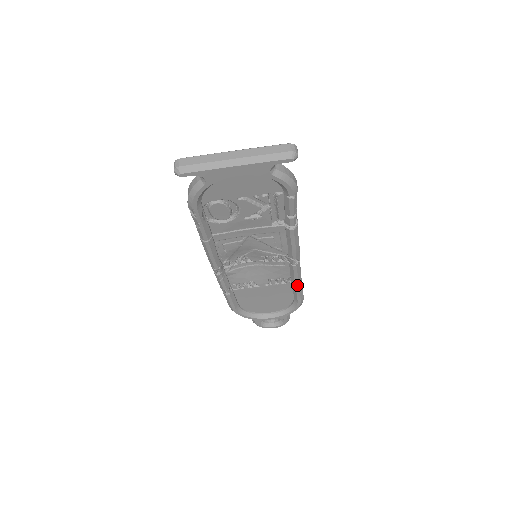
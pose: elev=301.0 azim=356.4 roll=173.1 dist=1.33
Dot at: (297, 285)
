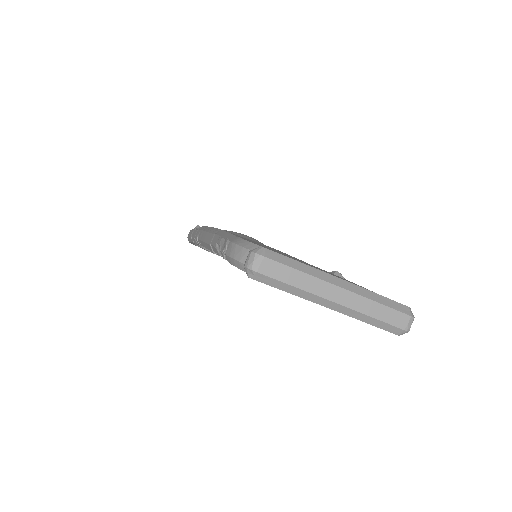
Dot at: occluded
